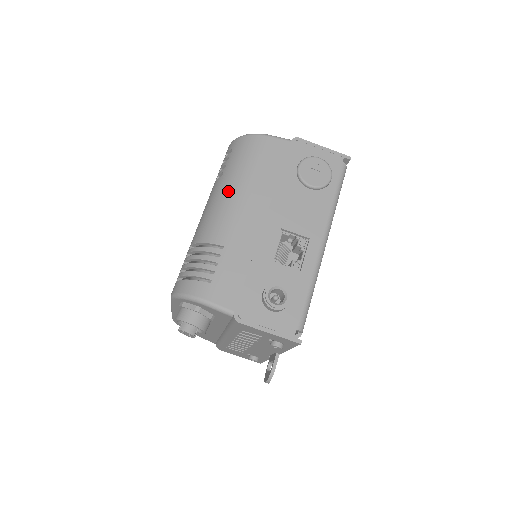
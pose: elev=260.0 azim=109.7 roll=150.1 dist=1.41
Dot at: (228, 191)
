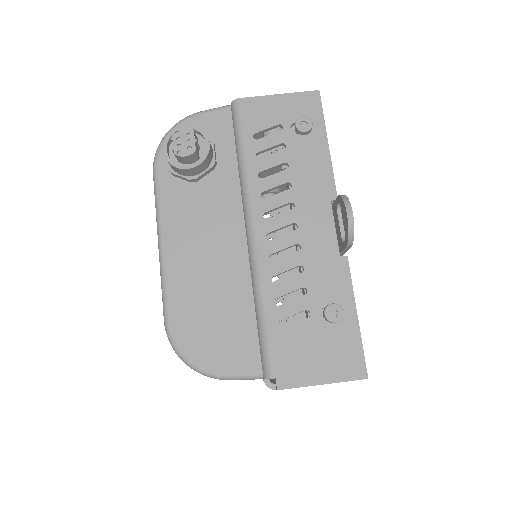
Dot at: occluded
